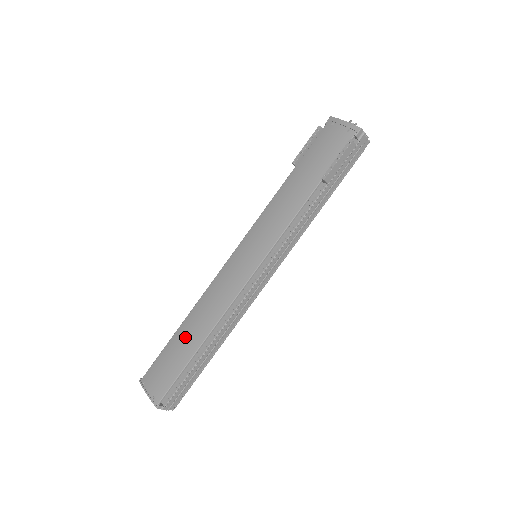
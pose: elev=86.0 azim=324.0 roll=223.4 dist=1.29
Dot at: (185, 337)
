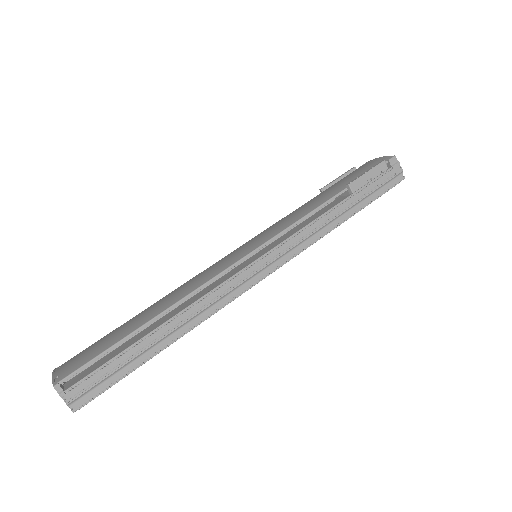
Dot at: (137, 318)
